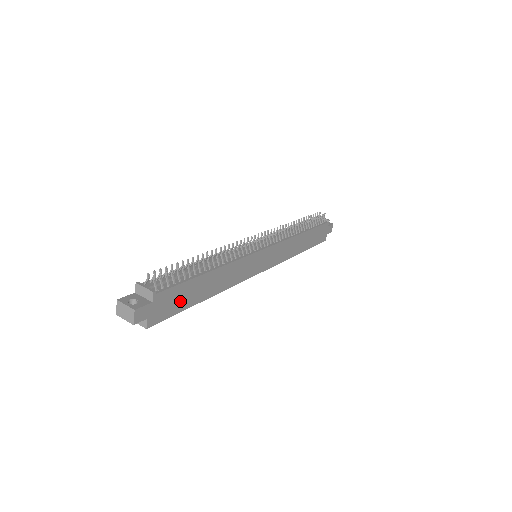
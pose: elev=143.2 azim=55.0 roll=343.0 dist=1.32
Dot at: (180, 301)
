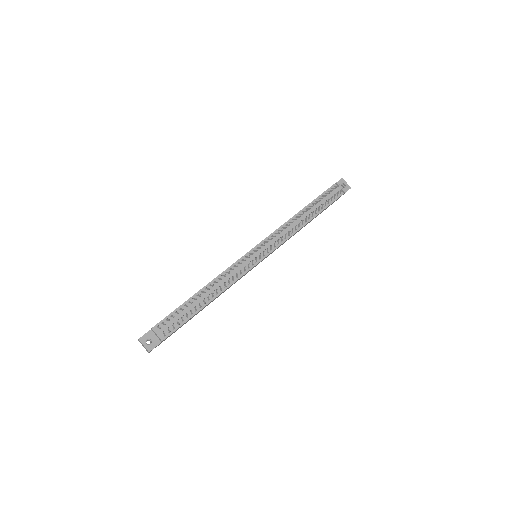
Dot at: occluded
